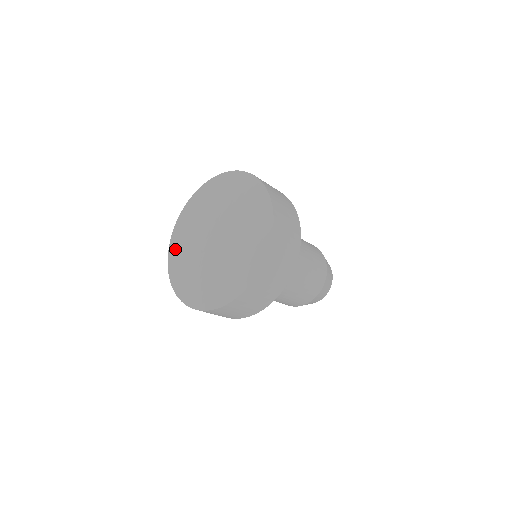
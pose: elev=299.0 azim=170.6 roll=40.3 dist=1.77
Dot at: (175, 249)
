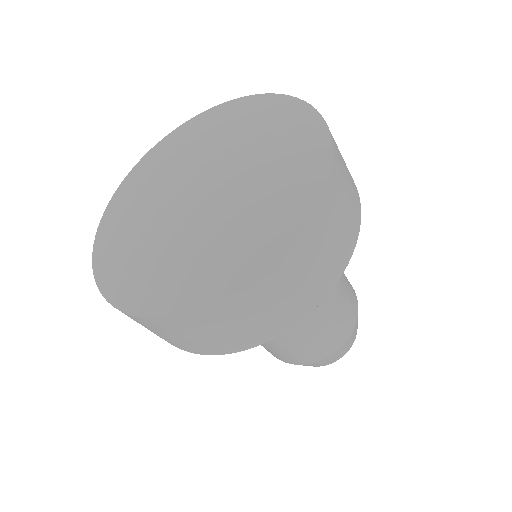
Dot at: (129, 278)
